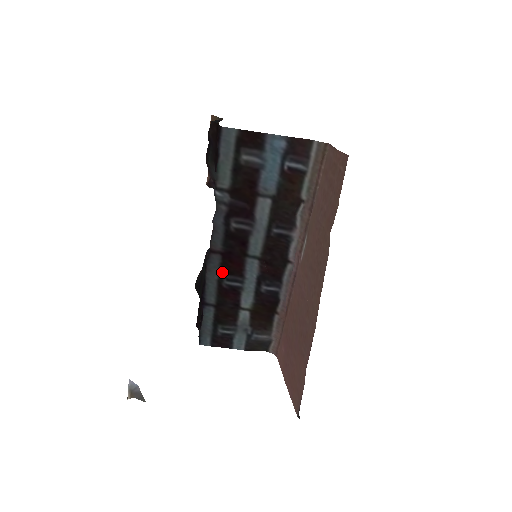
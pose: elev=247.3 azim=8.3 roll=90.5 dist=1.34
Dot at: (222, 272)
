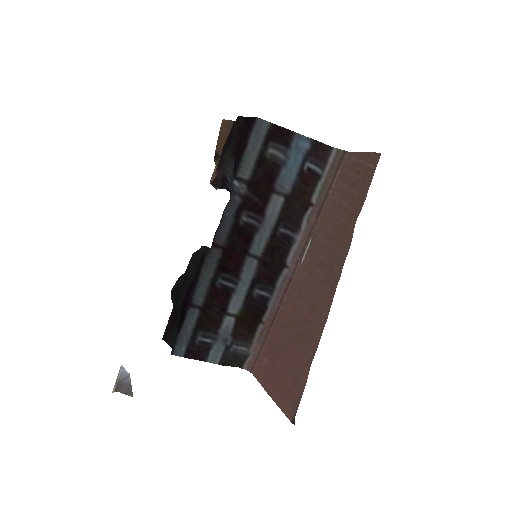
Dot at: (219, 269)
